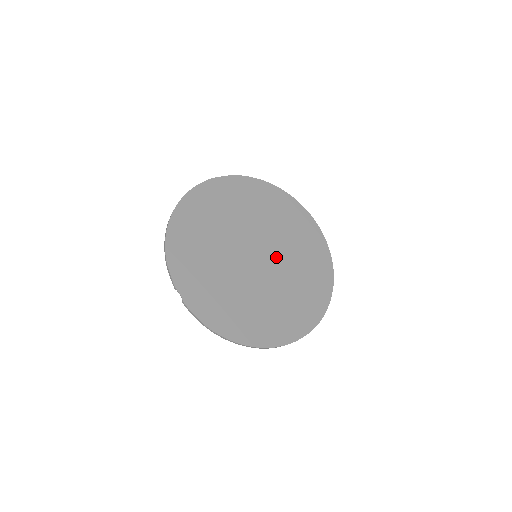
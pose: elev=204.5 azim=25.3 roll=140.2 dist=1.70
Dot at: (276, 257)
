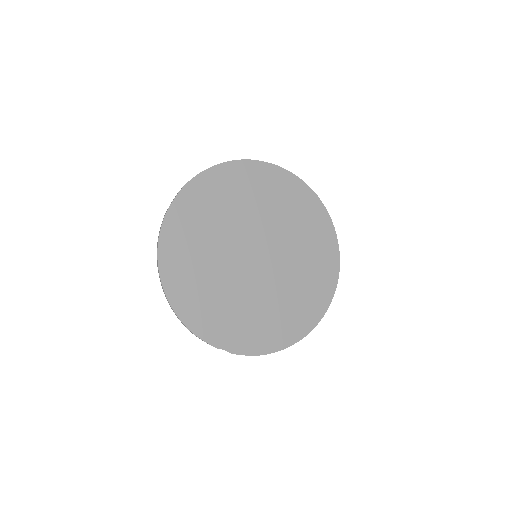
Dot at: (272, 241)
